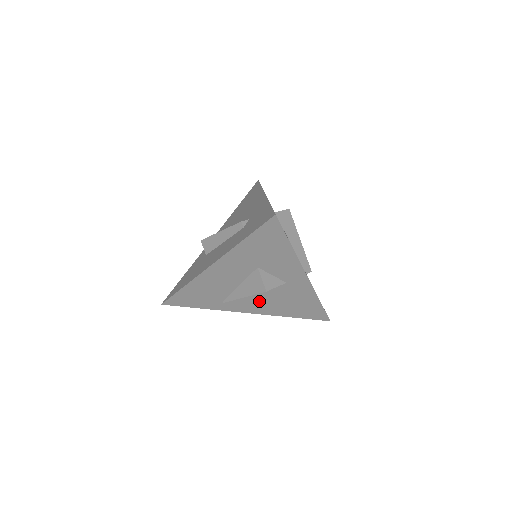
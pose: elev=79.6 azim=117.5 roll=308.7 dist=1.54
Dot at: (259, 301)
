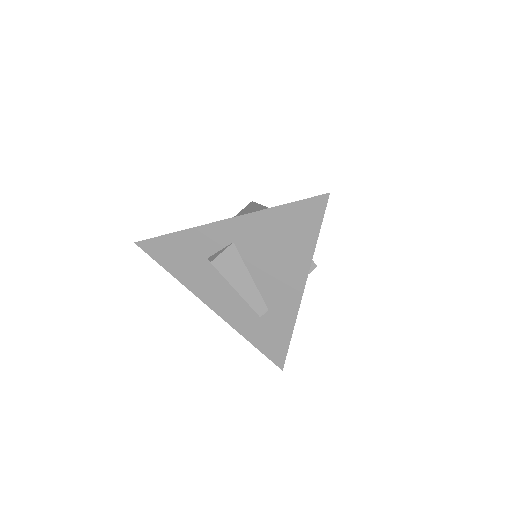
Dot at: occluded
